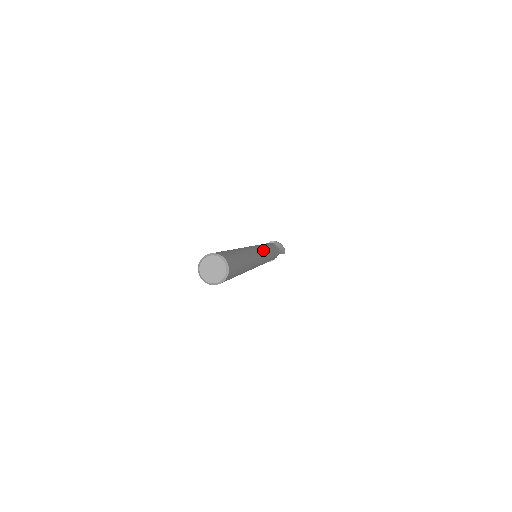
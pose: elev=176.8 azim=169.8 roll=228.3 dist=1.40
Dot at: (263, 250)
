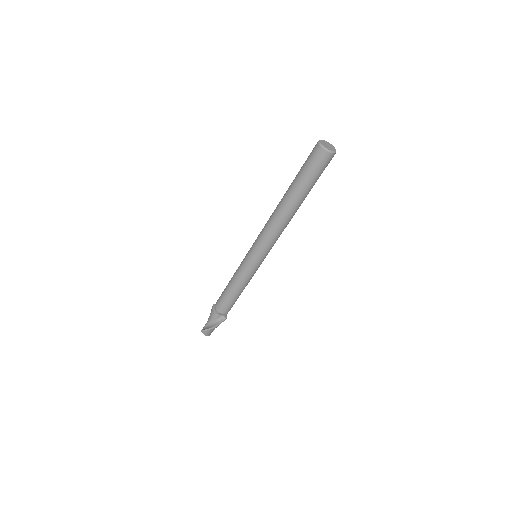
Dot at: occluded
